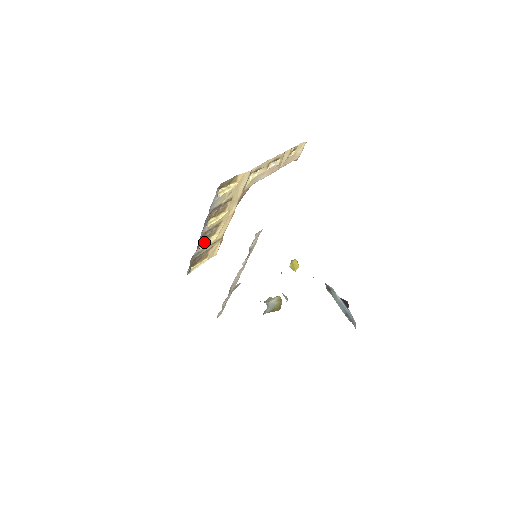
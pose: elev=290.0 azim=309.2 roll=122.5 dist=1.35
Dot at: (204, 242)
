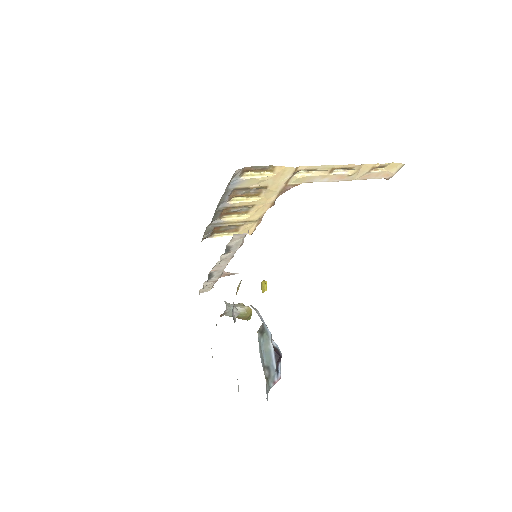
Dot at: (231, 216)
